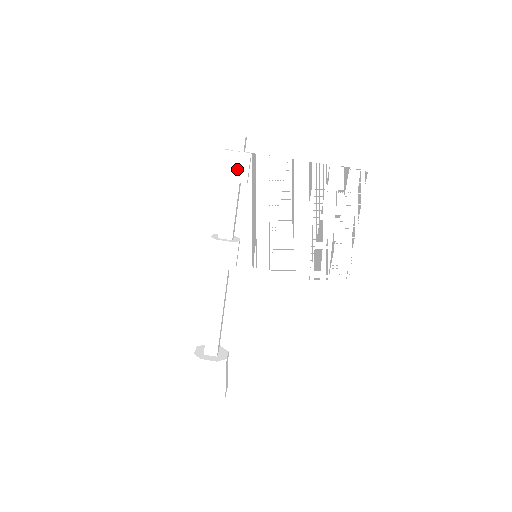
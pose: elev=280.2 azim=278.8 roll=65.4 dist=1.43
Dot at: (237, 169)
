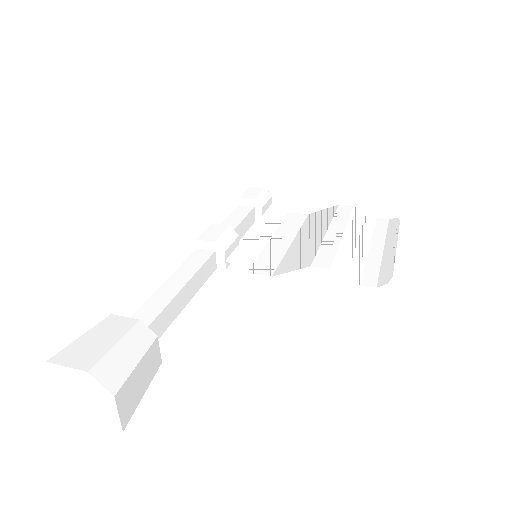
Dot at: (255, 194)
